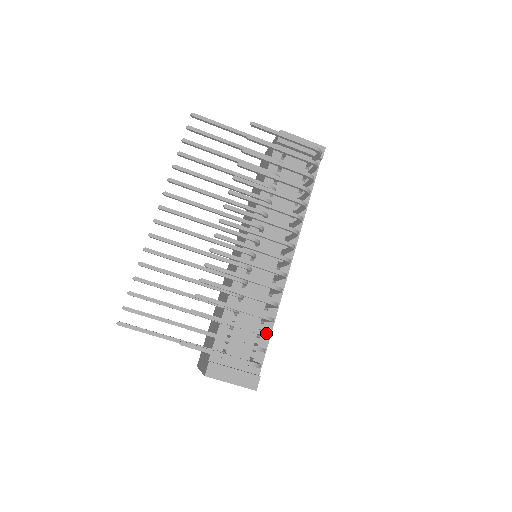
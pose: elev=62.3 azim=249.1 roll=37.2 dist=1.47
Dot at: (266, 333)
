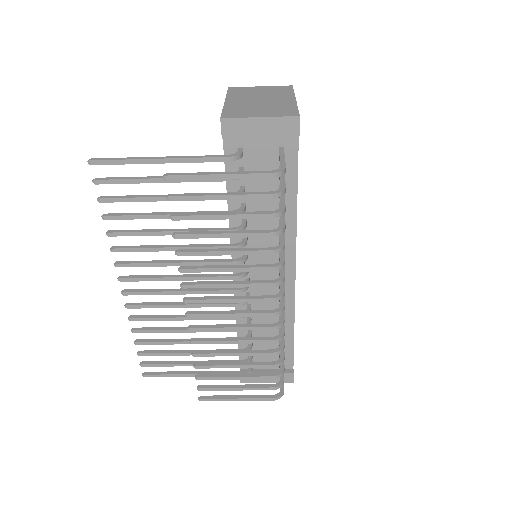
Dot at: (278, 375)
